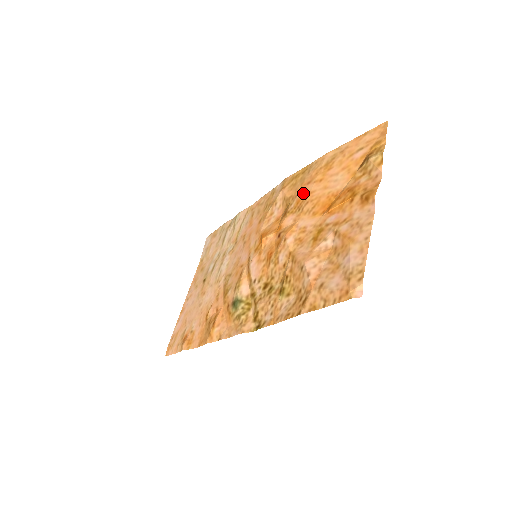
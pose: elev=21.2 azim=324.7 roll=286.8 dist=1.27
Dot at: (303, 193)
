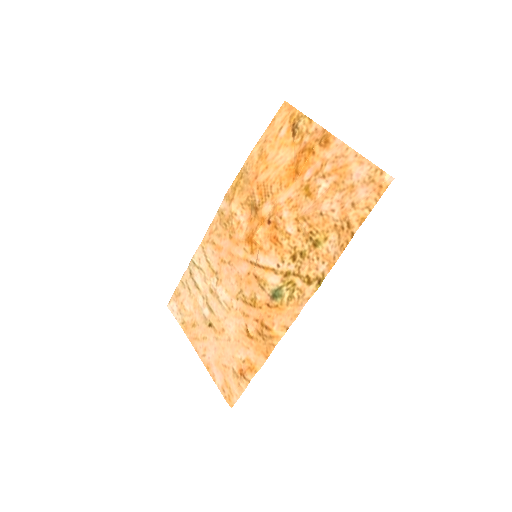
Dot at: (259, 186)
